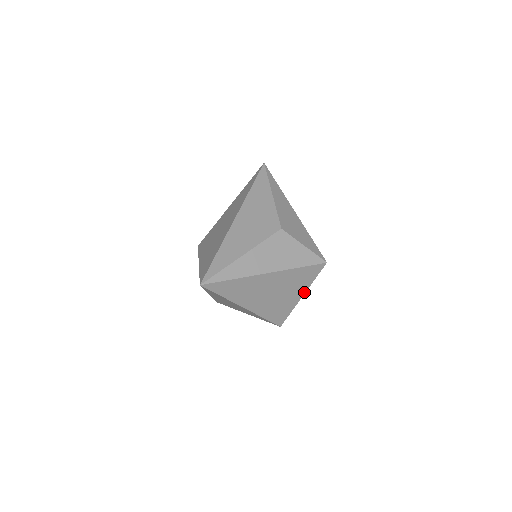
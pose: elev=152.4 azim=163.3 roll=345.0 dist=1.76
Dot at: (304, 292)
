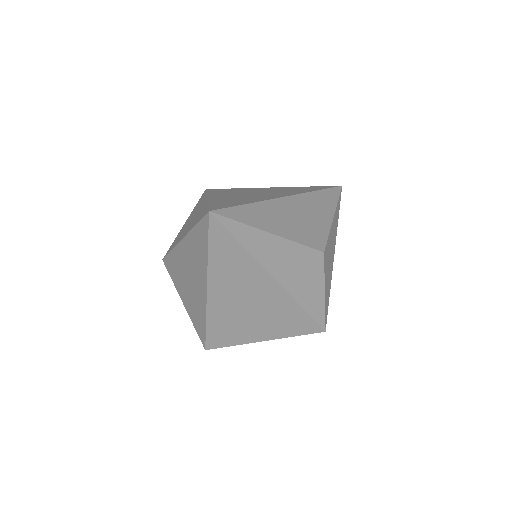
Dot at: (270, 338)
